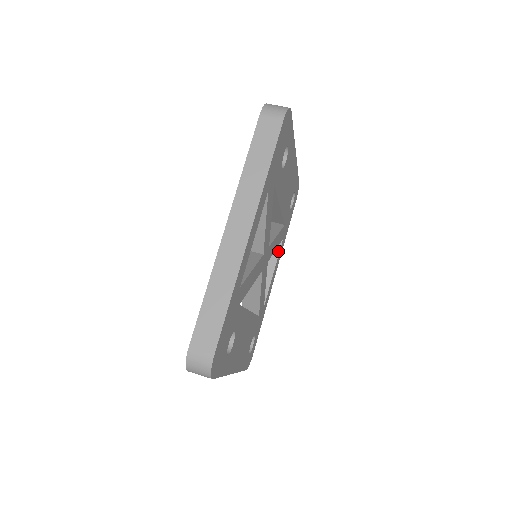
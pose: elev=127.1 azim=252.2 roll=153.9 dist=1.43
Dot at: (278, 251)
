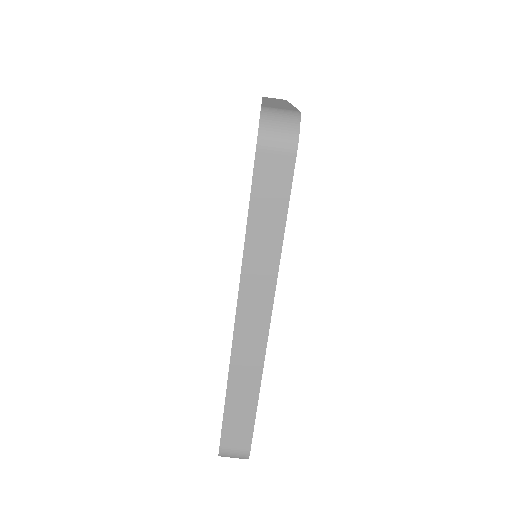
Dot at: occluded
